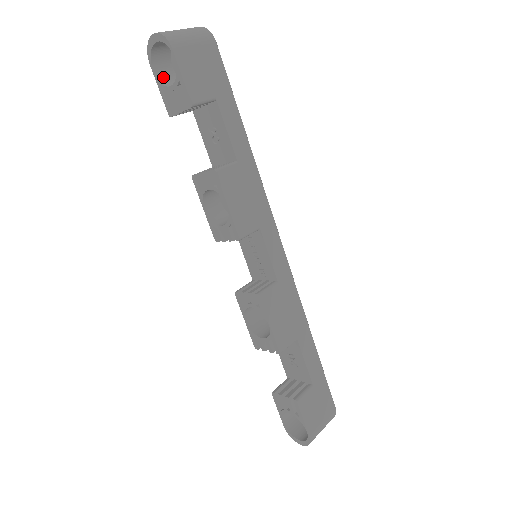
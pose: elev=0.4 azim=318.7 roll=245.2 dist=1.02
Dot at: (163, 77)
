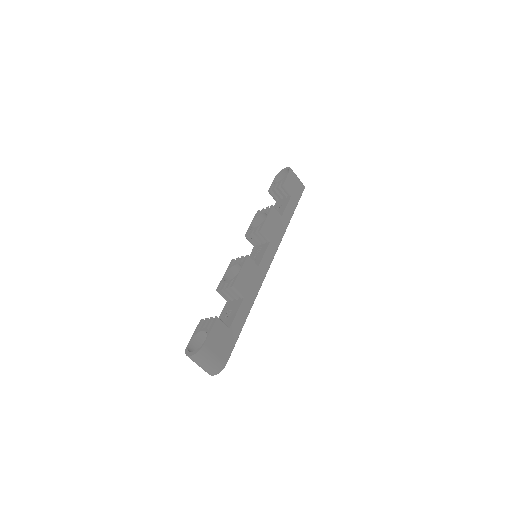
Dot at: occluded
